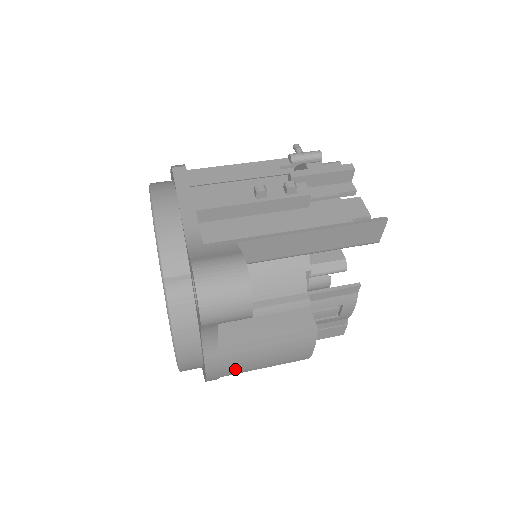
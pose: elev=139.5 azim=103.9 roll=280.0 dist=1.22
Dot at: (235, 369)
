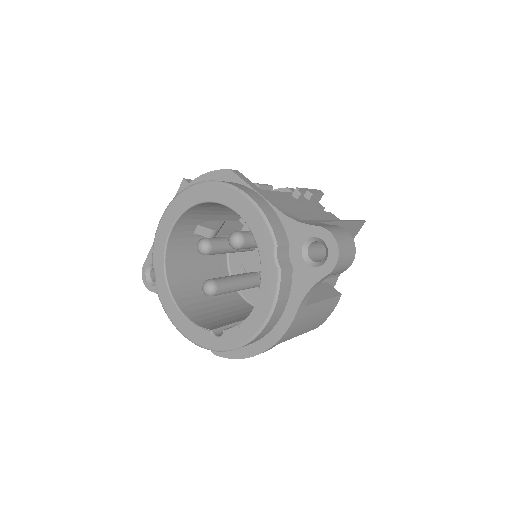
Dot at: (294, 332)
